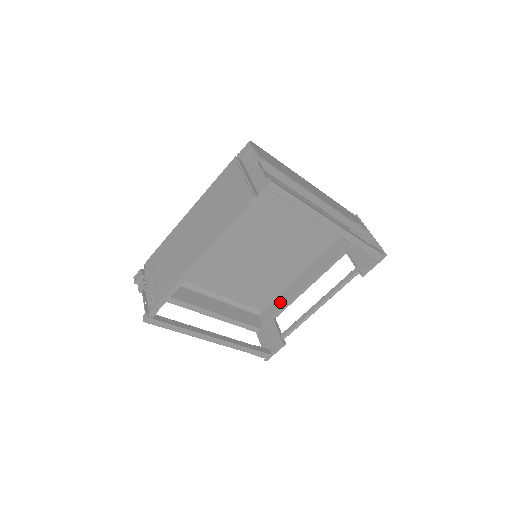
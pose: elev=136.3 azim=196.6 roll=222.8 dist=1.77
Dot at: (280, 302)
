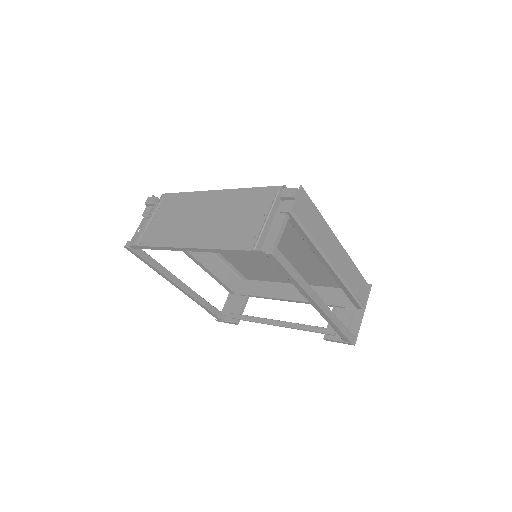
Dot at: (263, 288)
